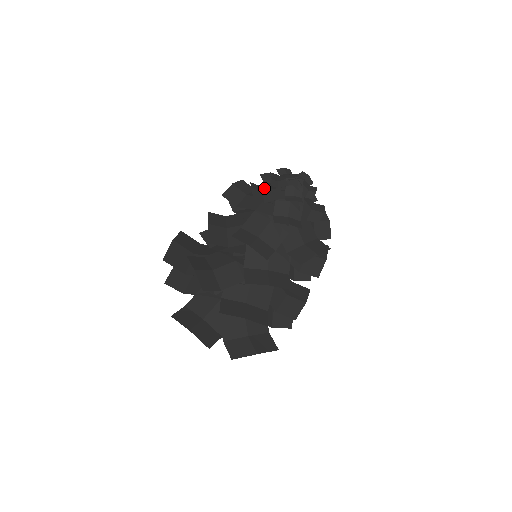
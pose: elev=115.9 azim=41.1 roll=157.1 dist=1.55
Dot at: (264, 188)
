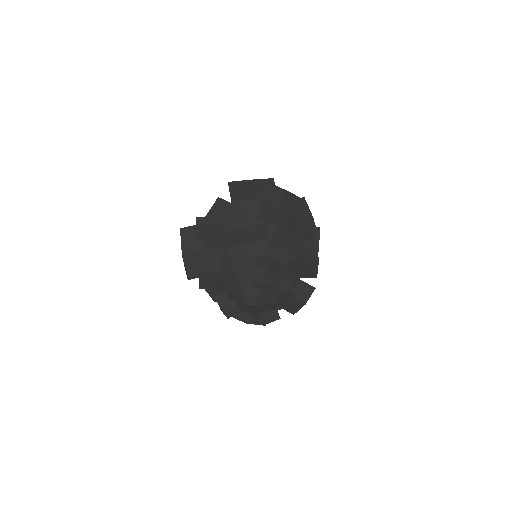
Dot at: (230, 297)
